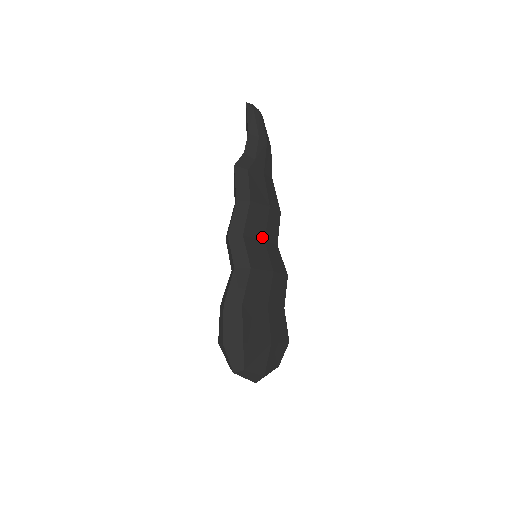
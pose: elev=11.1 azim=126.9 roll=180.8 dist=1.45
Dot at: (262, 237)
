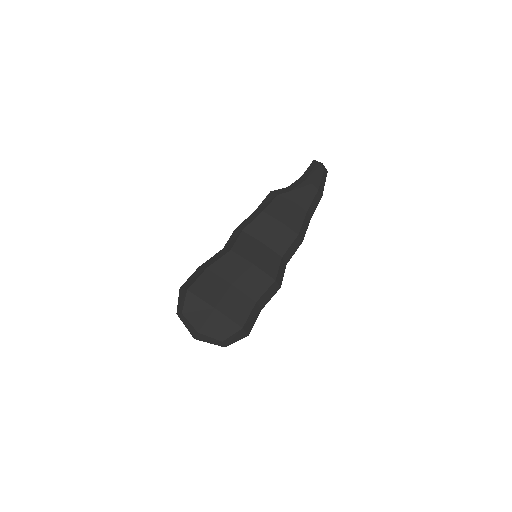
Dot at: (262, 240)
